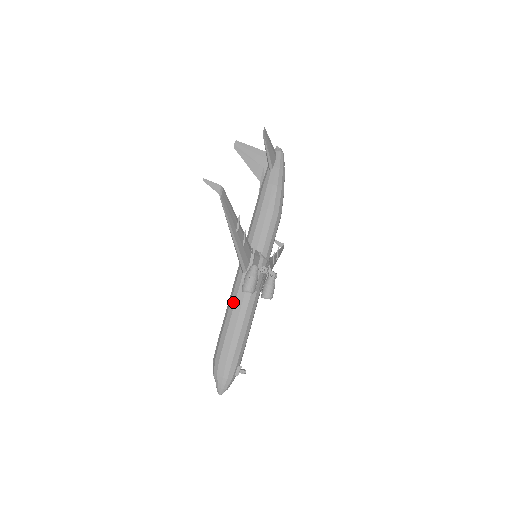
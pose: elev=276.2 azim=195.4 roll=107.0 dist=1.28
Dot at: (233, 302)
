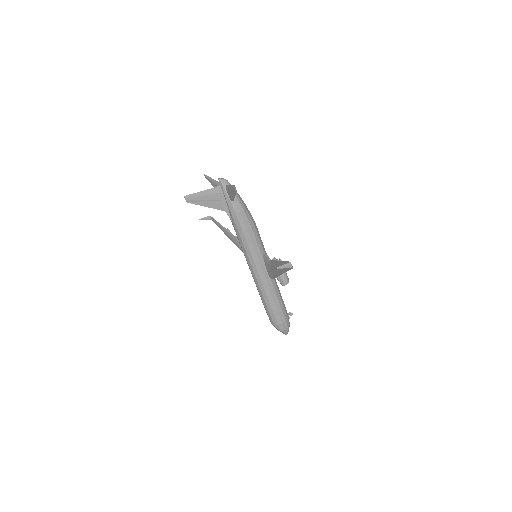
Dot at: (268, 292)
